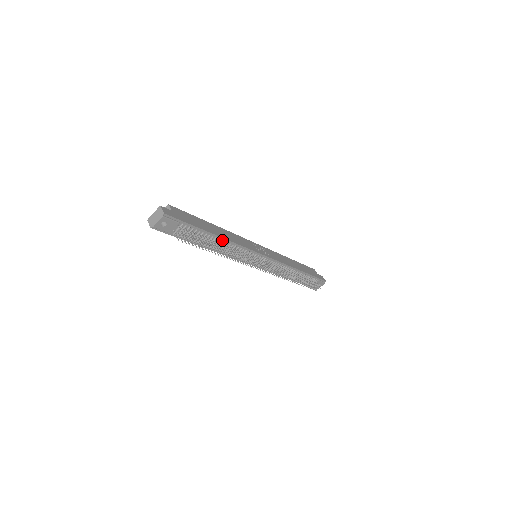
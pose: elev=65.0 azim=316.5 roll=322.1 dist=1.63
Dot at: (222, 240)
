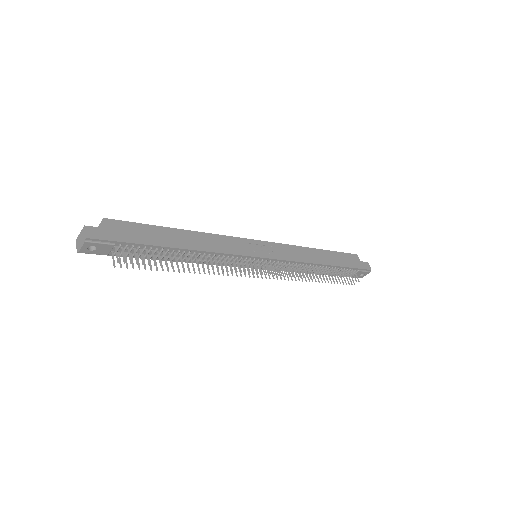
Dot at: (191, 251)
